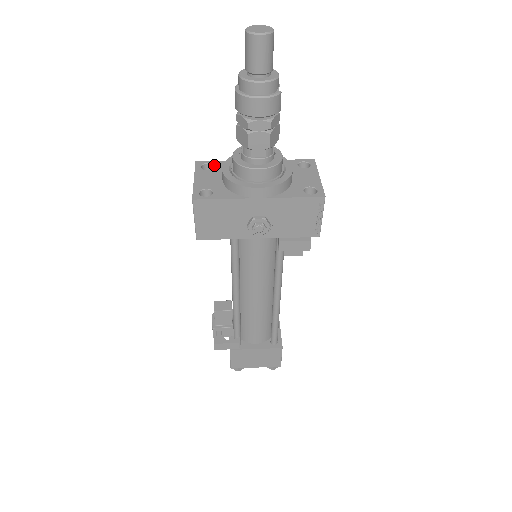
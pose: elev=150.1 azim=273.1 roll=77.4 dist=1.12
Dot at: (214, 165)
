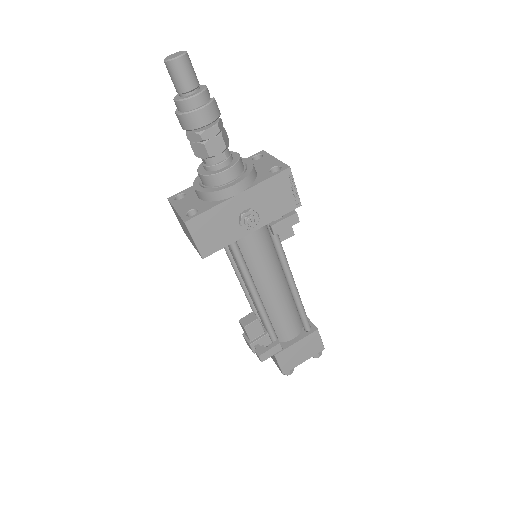
Dot at: (185, 193)
